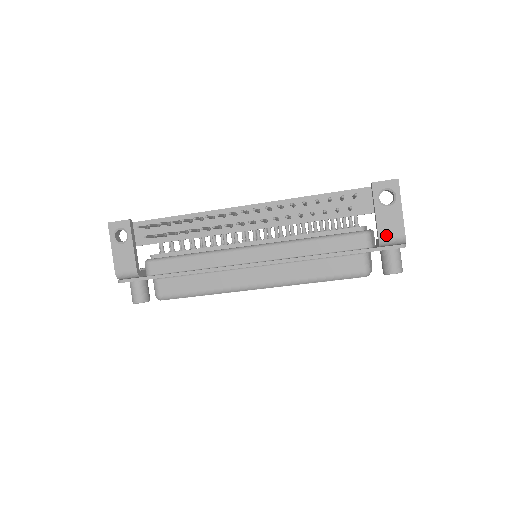
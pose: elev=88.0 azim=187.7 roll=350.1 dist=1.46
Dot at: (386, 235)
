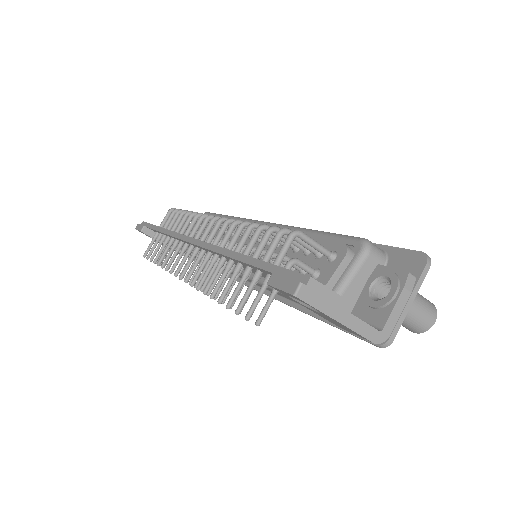
Dot at: (346, 330)
